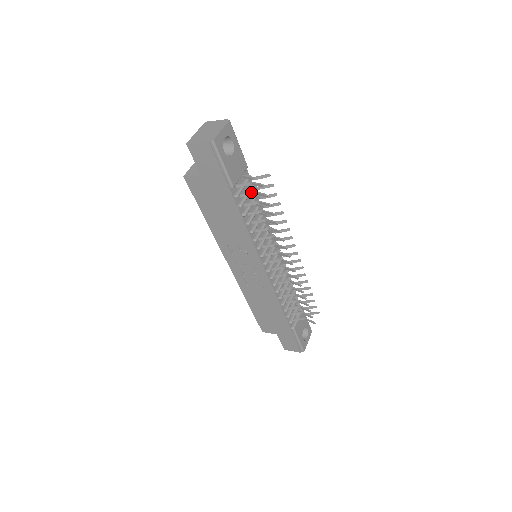
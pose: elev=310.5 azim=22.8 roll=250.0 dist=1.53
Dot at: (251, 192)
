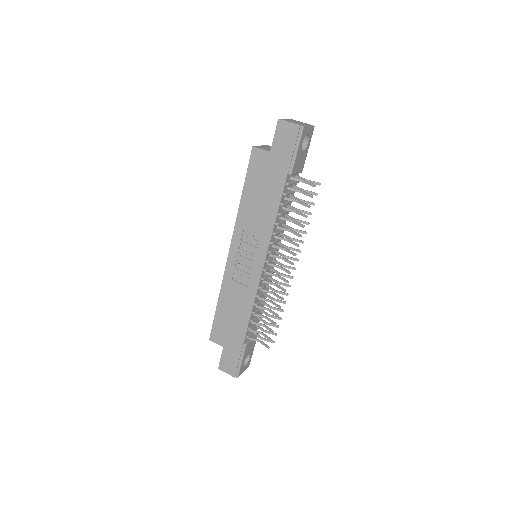
Dot at: (298, 189)
